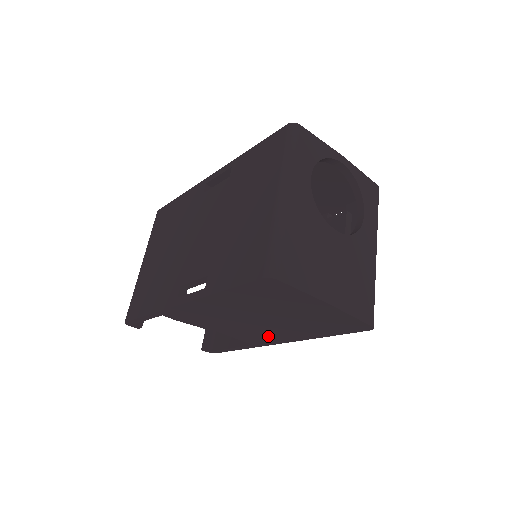
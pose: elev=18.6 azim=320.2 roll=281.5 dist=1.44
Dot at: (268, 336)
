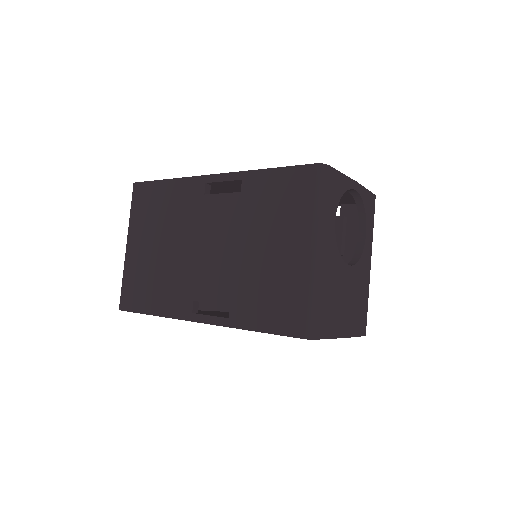
Dot at: occluded
